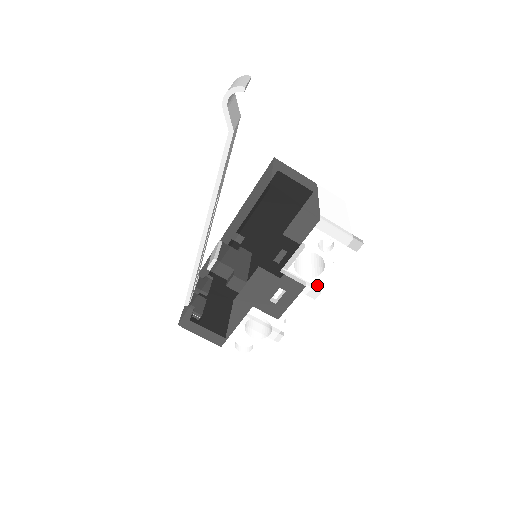
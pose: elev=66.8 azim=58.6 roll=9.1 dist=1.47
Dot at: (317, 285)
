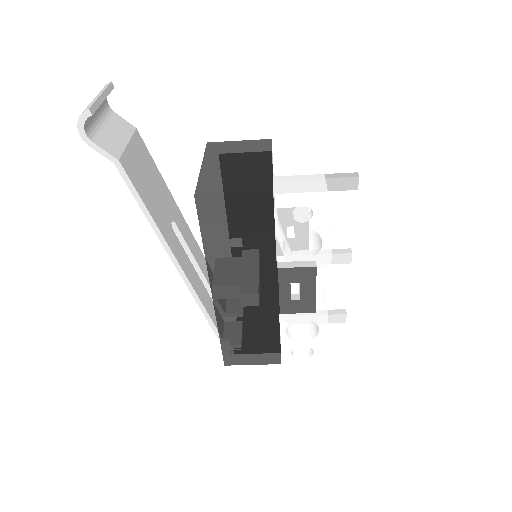
Dot at: (328, 259)
